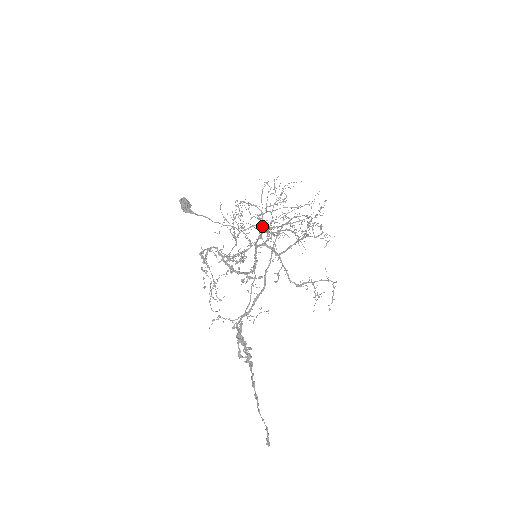
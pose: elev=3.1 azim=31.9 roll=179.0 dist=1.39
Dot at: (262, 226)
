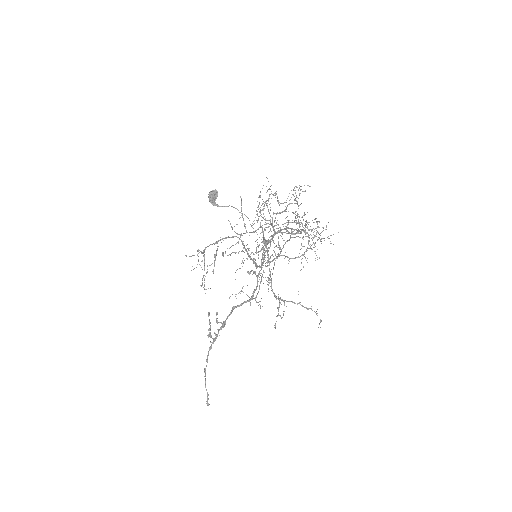
Dot at: (272, 227)
